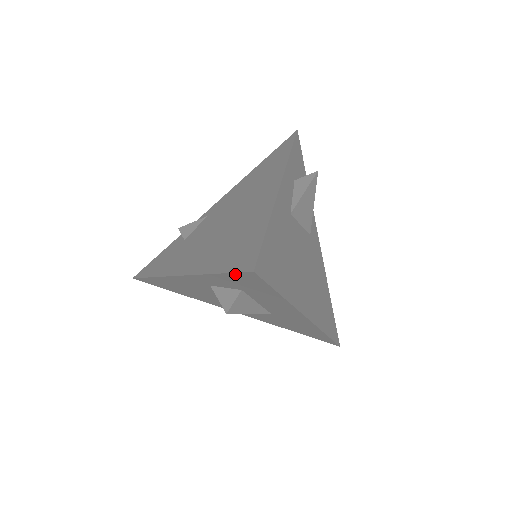
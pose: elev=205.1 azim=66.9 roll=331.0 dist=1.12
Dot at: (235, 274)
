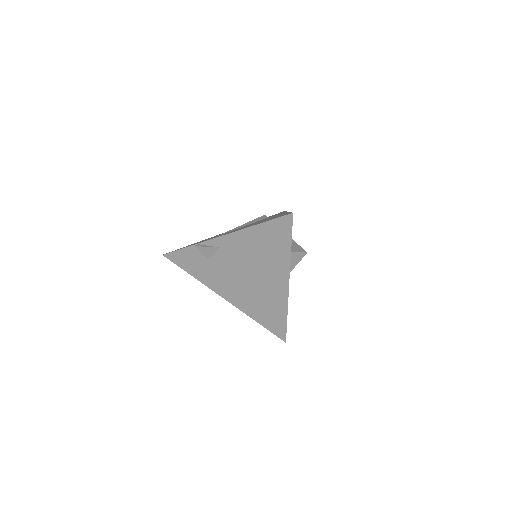
Dot at: (273, 332)
